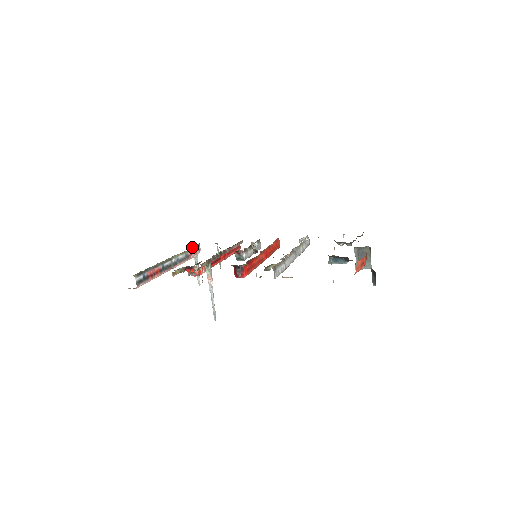
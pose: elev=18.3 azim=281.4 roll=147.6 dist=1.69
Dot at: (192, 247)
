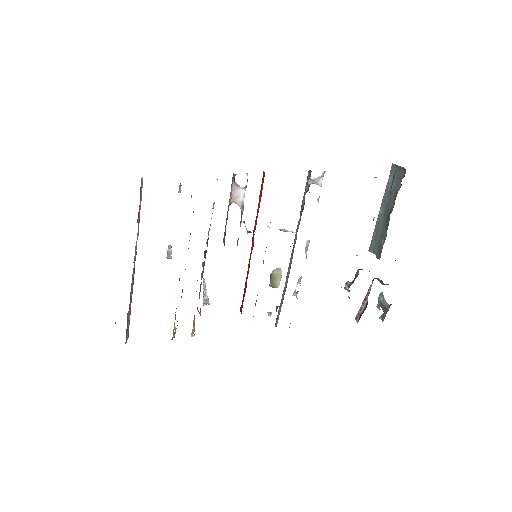
Dot at: (139, 205)
